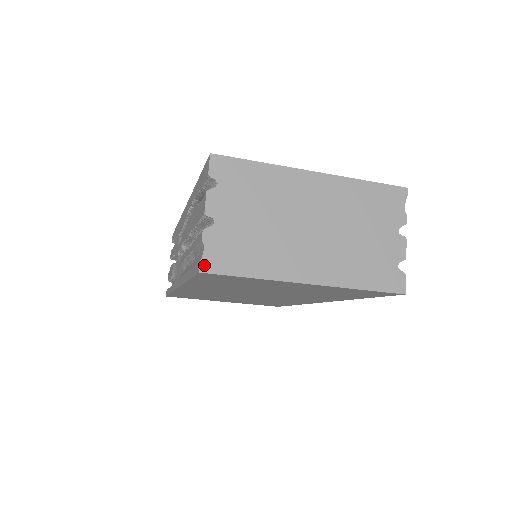
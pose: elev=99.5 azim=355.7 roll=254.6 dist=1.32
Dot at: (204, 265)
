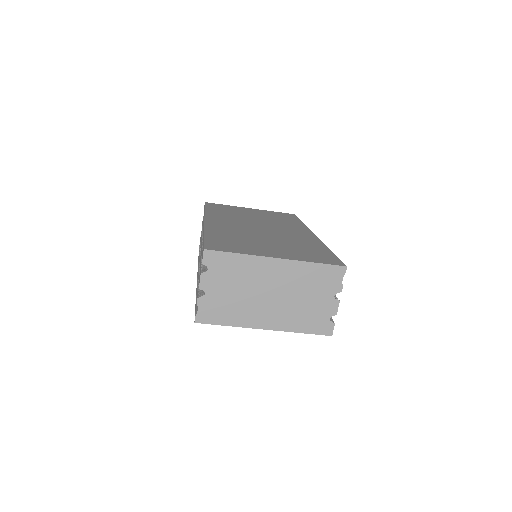
Dot at: (198, 319)
